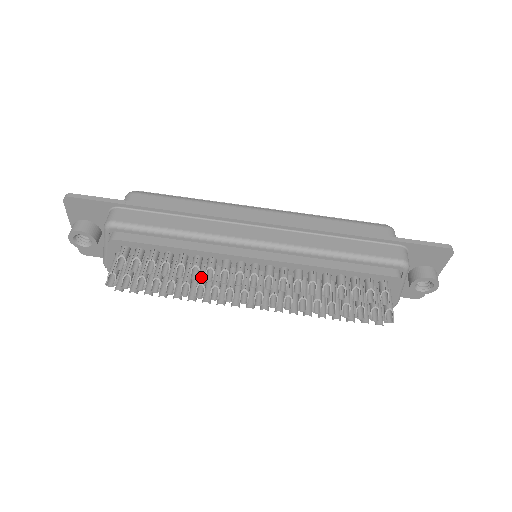
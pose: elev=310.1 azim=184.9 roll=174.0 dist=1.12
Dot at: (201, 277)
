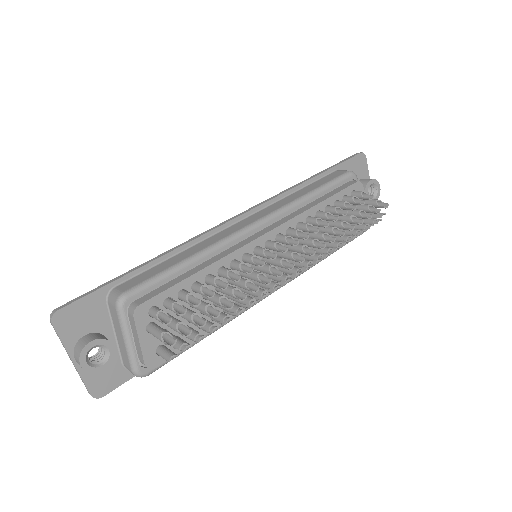
Dot at: (240, 279)
